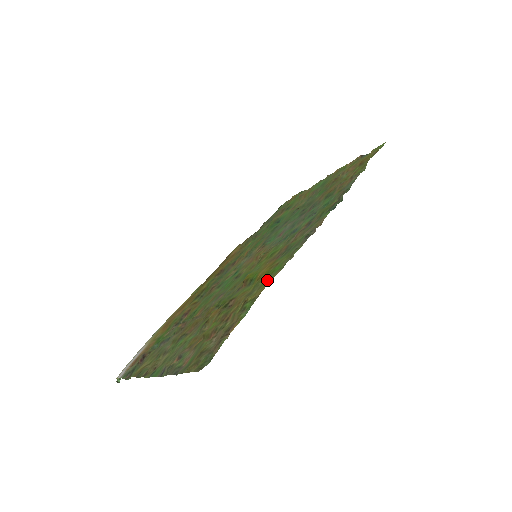
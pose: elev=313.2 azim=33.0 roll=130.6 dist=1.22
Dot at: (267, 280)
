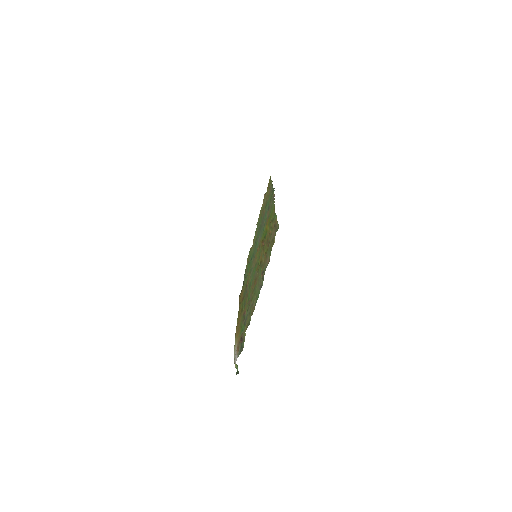
Dot at: (272, 213)
